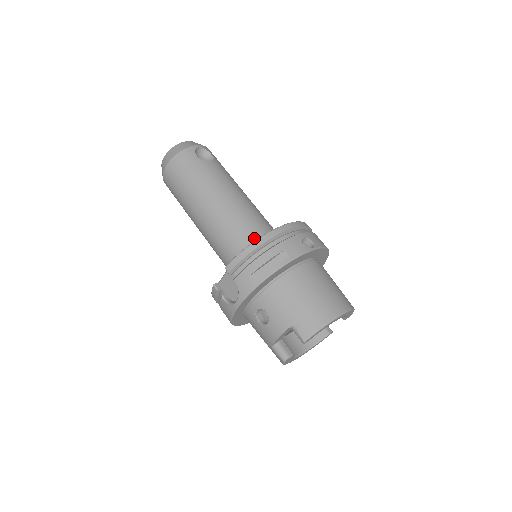
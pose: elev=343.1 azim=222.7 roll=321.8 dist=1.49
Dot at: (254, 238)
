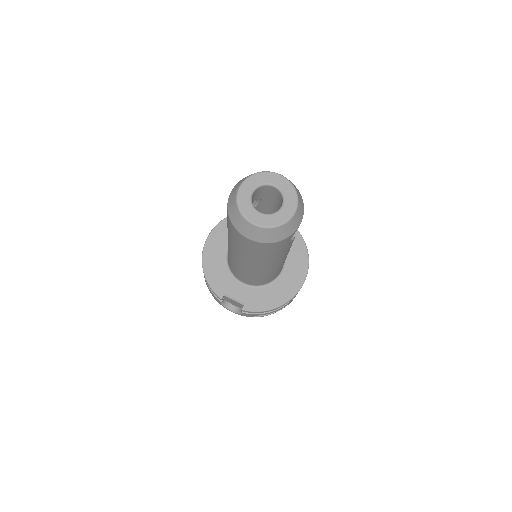
Dot at: occluded
